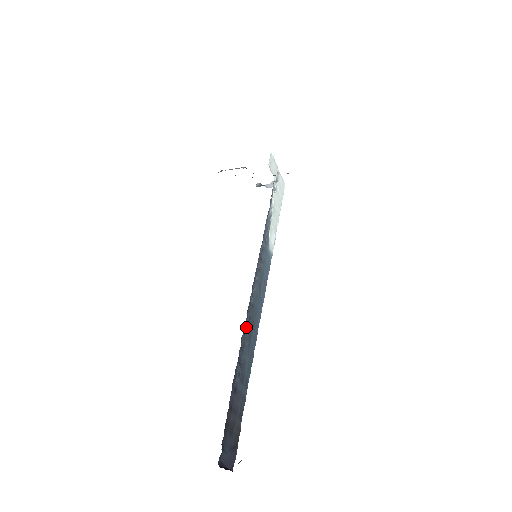
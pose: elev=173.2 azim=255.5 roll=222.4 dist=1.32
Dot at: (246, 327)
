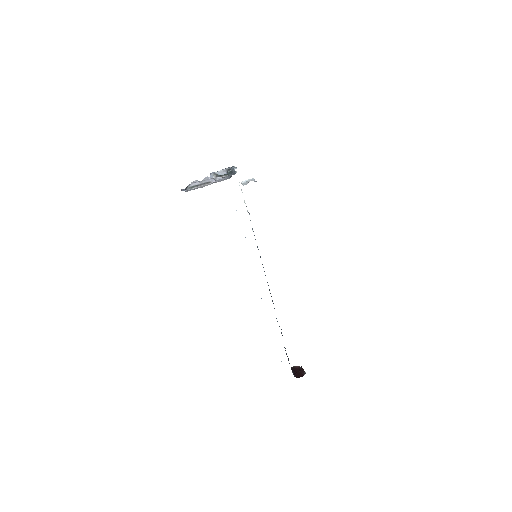
Dot at: occluded
